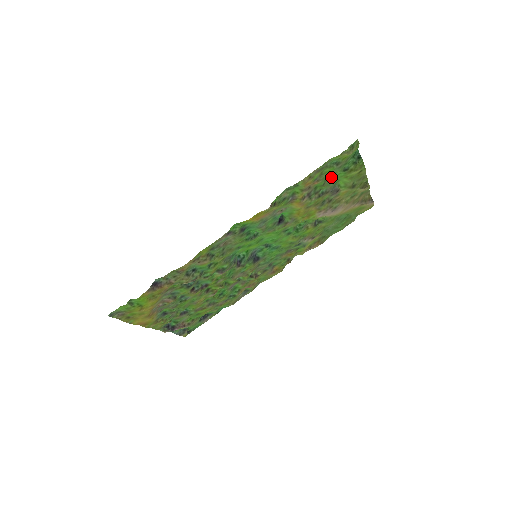
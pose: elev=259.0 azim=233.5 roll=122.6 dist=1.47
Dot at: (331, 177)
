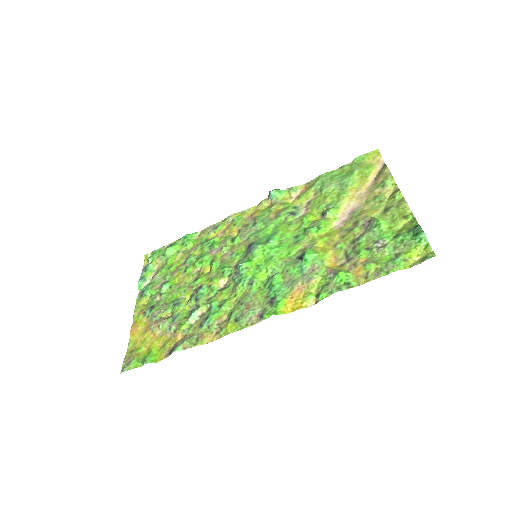
Dot at: (379, 244)
